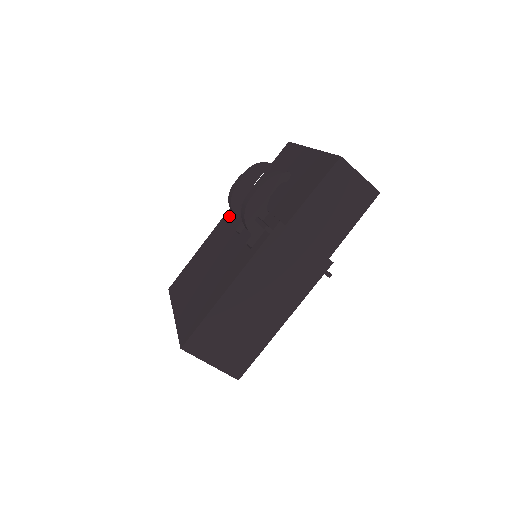
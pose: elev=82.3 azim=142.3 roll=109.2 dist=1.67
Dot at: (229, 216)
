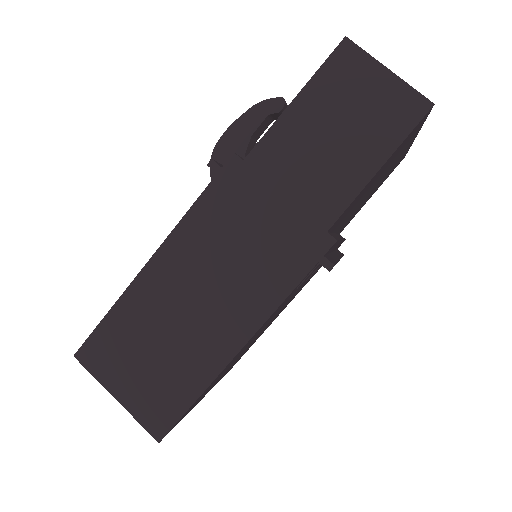
Dot at: occluded
